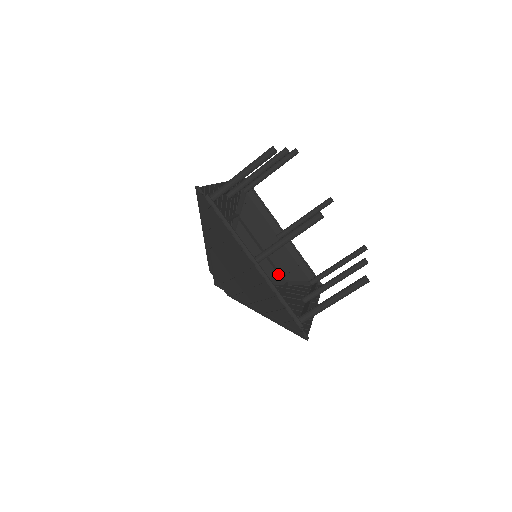
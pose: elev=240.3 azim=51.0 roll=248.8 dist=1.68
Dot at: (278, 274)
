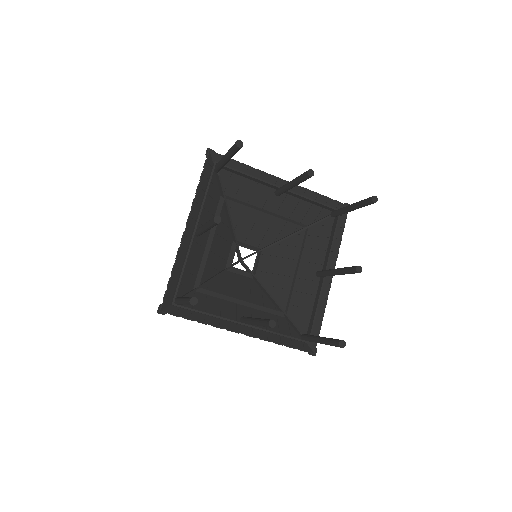
Dot at: (294, 222)
